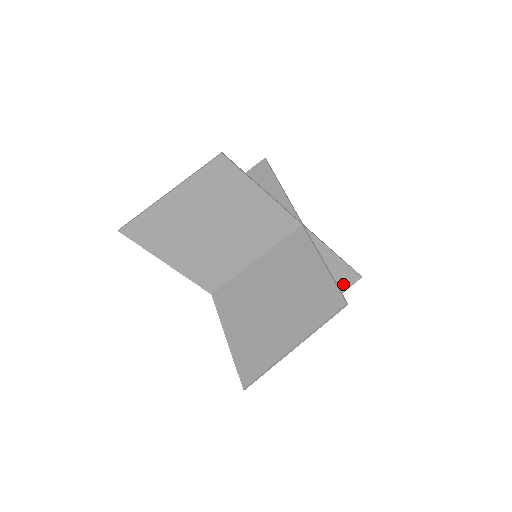
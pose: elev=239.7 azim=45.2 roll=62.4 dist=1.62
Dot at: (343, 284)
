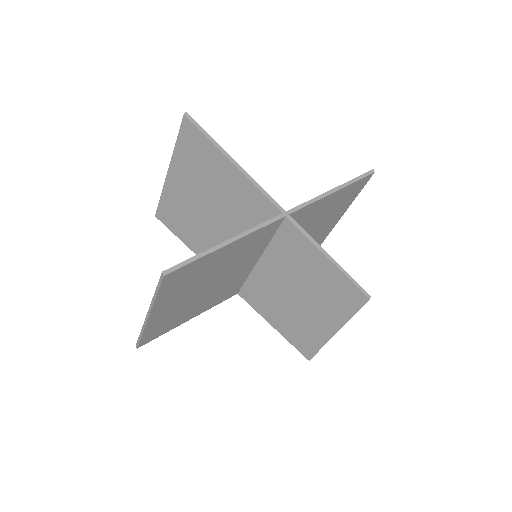
Dot at: (355, 192)
